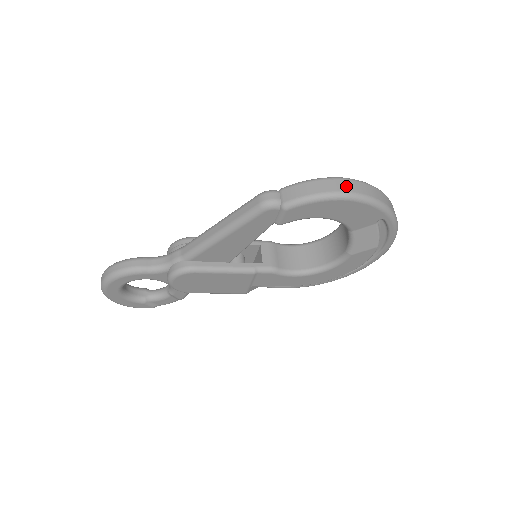
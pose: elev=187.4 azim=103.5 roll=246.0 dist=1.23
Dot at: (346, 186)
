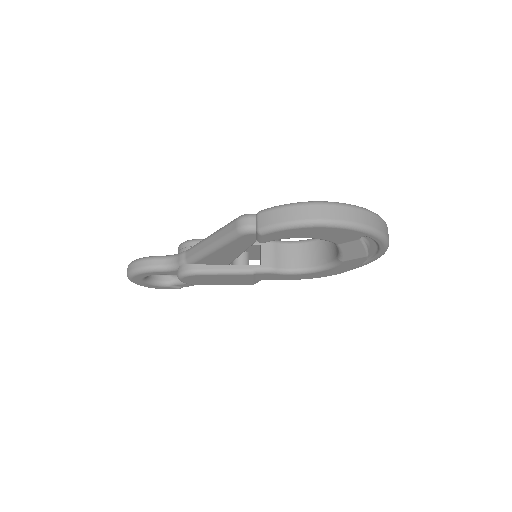
Dot at: (318, 213)
